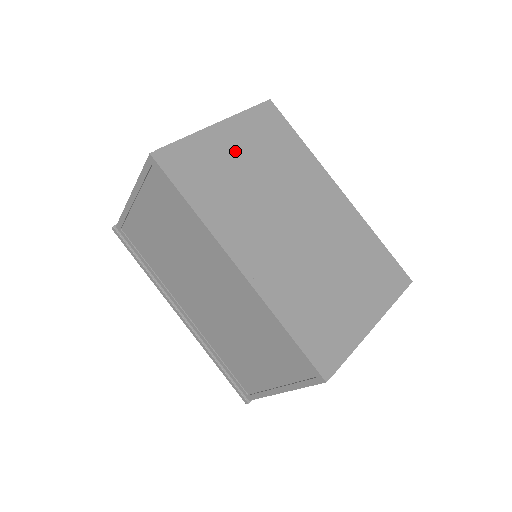
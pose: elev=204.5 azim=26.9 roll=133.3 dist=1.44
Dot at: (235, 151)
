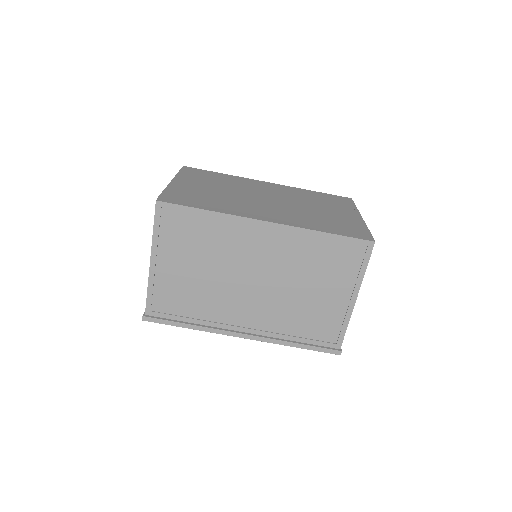
Dot at: (197, 186)
